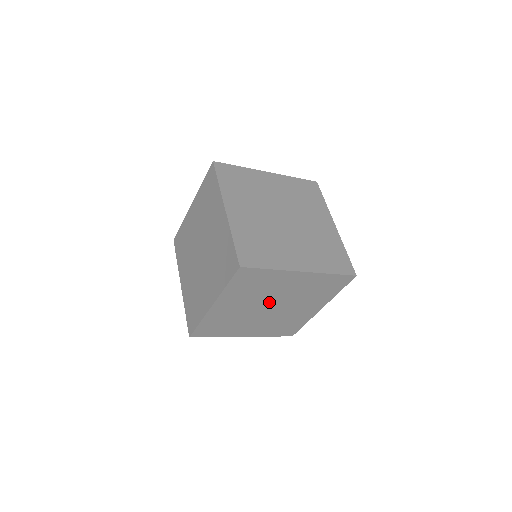
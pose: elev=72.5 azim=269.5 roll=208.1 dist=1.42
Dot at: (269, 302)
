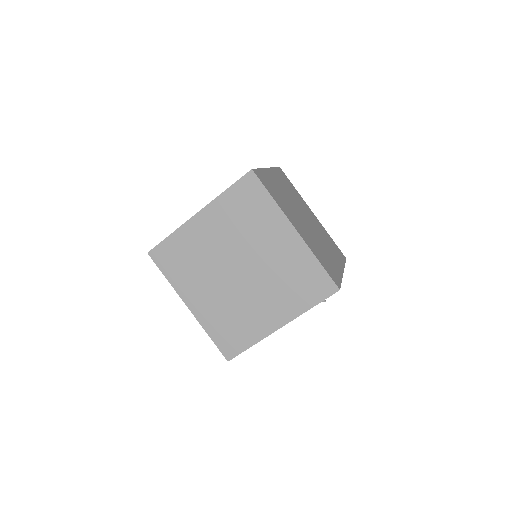
Dot at: (243, 259)
